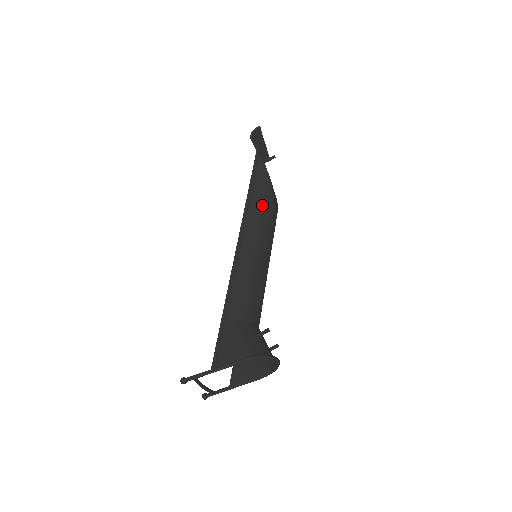
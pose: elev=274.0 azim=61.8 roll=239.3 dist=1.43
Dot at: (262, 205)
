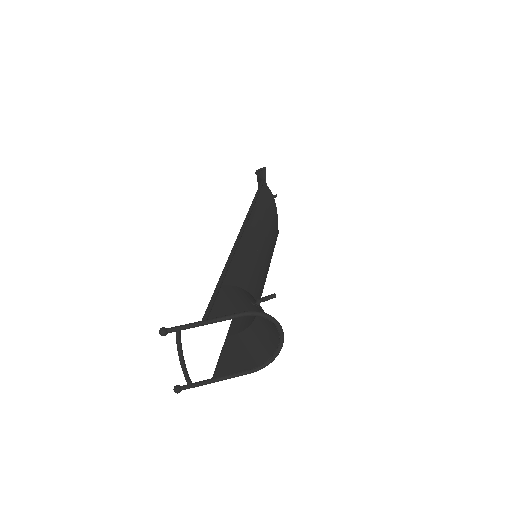
Dot at: (266, 213)
